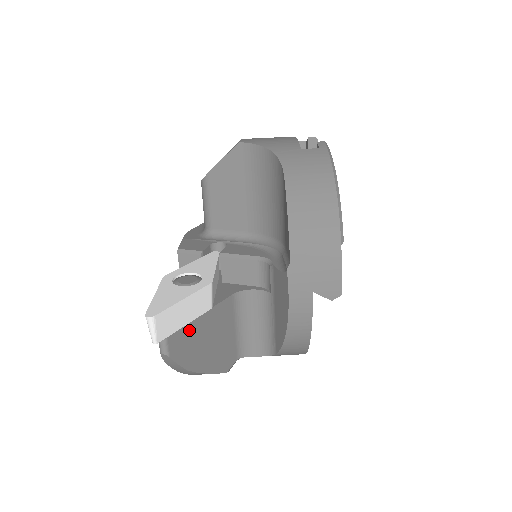
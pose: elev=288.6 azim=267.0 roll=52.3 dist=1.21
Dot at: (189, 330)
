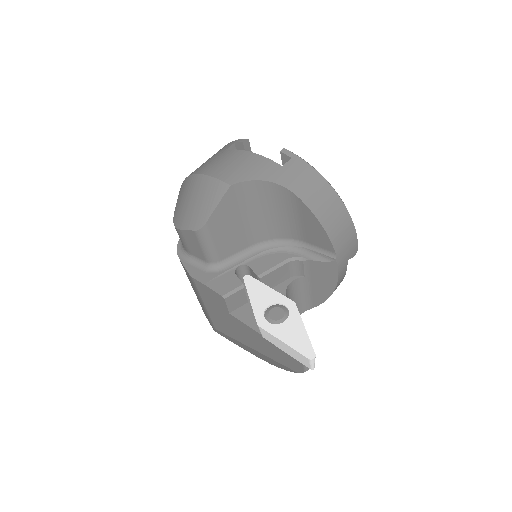
Dot at: occluded
